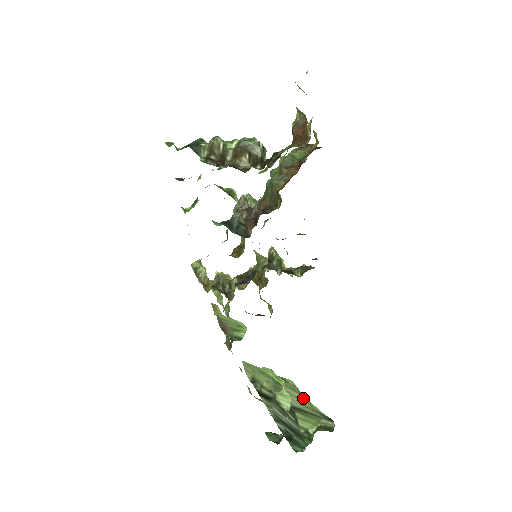
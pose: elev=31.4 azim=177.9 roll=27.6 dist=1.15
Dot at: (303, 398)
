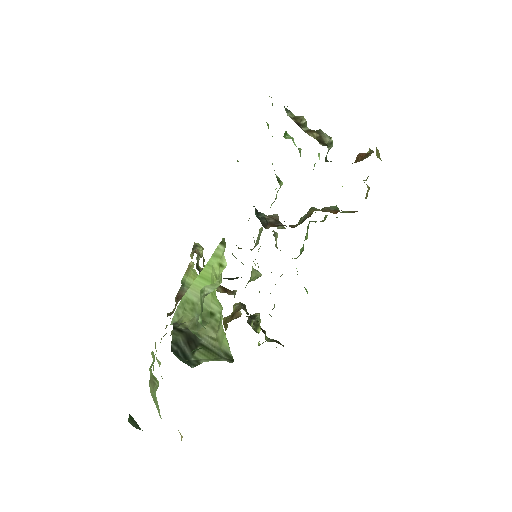
Dot at: (217, 337)
